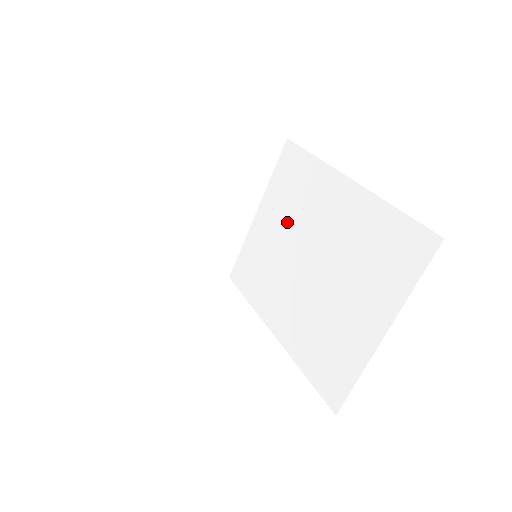
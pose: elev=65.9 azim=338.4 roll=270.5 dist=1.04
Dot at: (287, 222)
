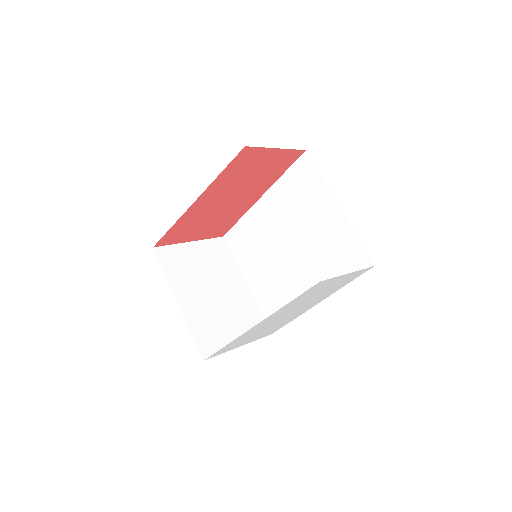
Dot at: (261, 257)
